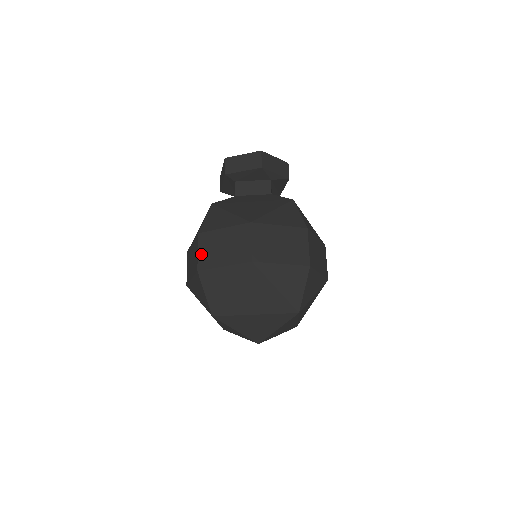
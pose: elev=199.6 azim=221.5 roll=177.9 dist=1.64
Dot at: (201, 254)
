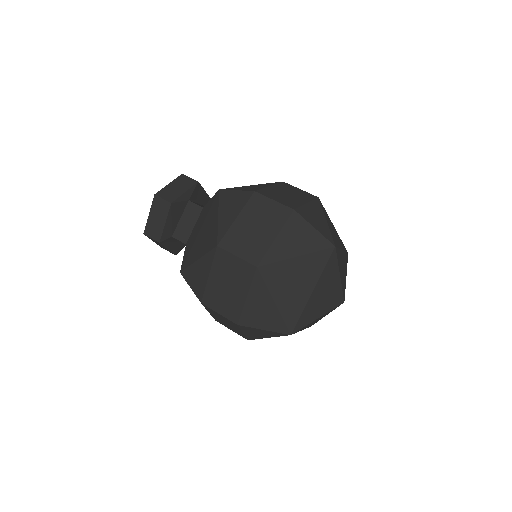
Dot at: (223, 312)
